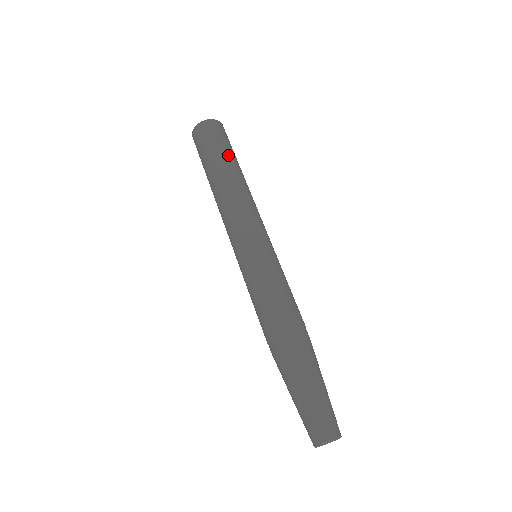
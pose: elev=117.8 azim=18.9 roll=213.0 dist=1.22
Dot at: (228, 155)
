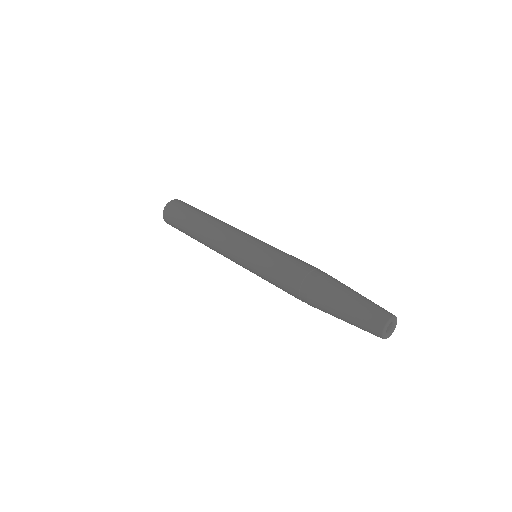
Dot at: occluded
